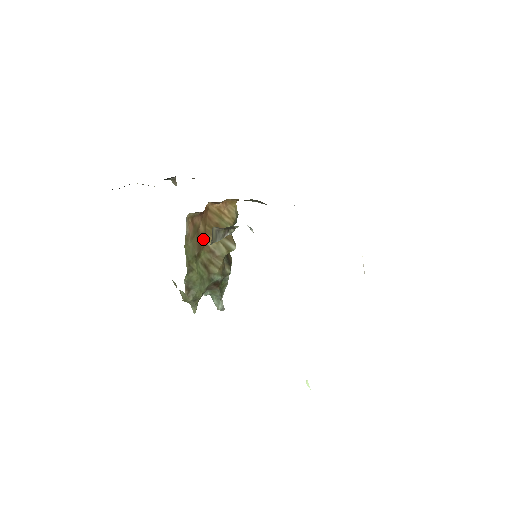
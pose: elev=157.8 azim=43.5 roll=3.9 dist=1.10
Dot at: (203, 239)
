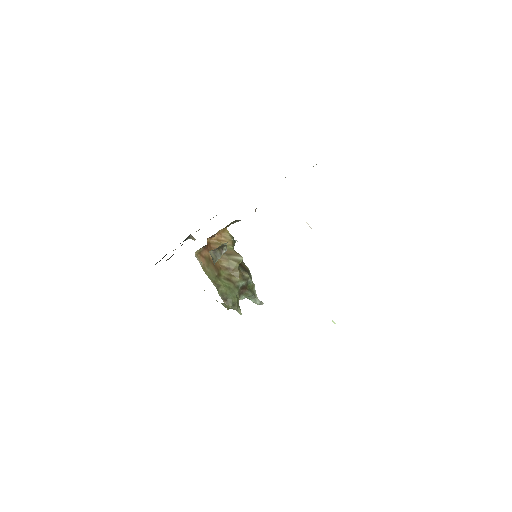
Dot at: (217, 263)
